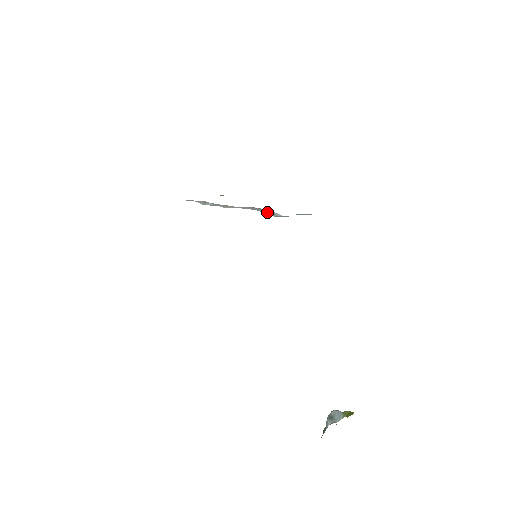
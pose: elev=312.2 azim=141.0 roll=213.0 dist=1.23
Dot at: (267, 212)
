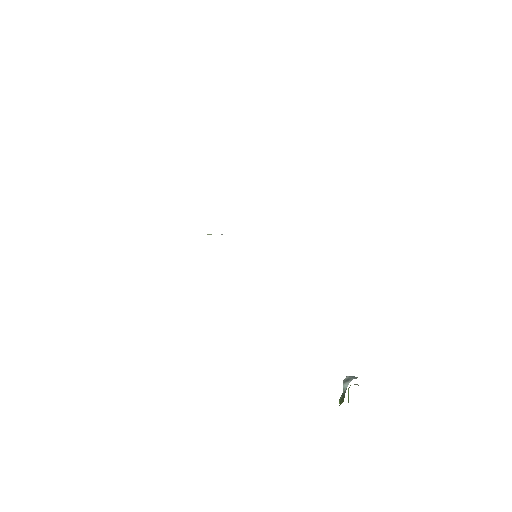
Dot at: occluded
